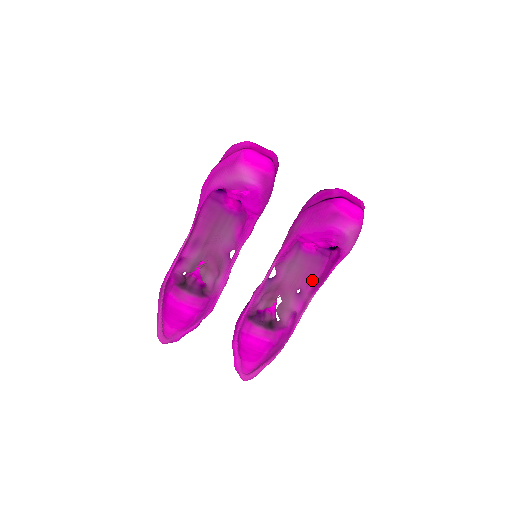
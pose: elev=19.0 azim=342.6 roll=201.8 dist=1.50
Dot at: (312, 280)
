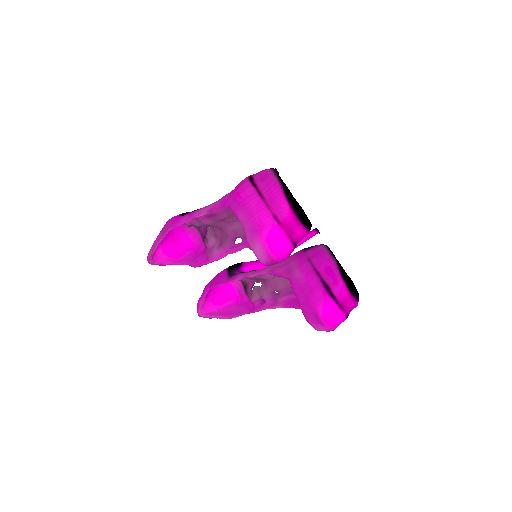
Dot at: (292, 293)
